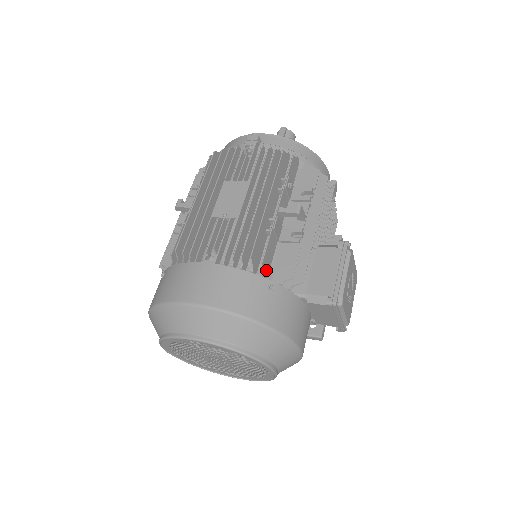
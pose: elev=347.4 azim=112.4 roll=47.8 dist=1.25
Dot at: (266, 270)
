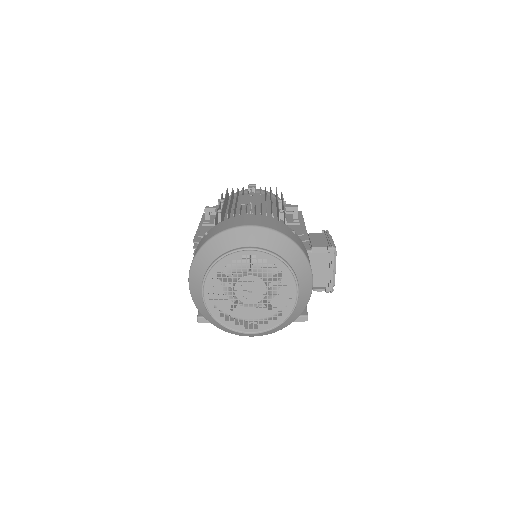
Dot at: occluded
